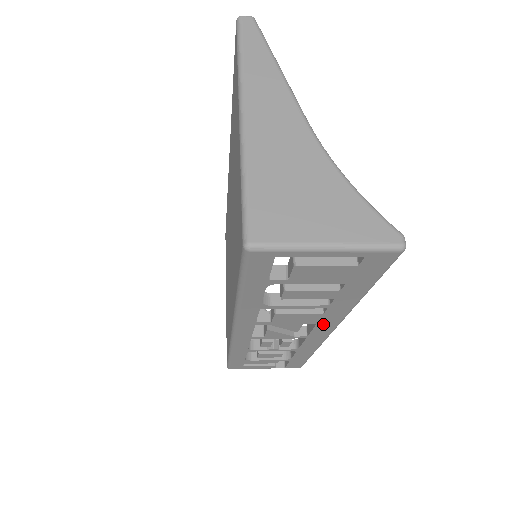
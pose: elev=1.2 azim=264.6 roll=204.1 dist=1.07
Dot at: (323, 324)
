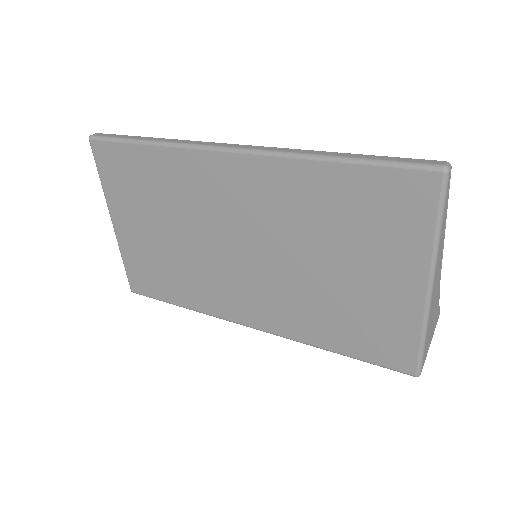
Dot at: occluded
